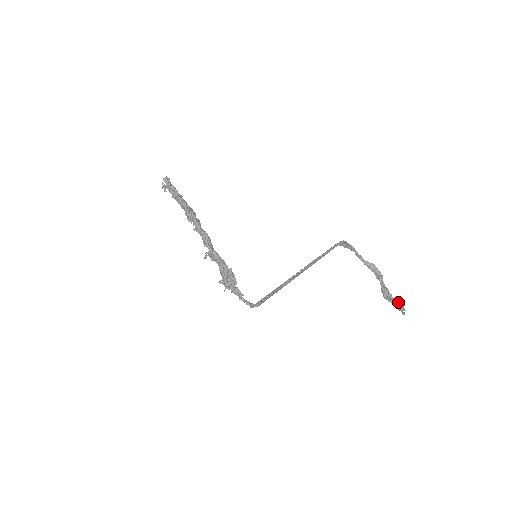
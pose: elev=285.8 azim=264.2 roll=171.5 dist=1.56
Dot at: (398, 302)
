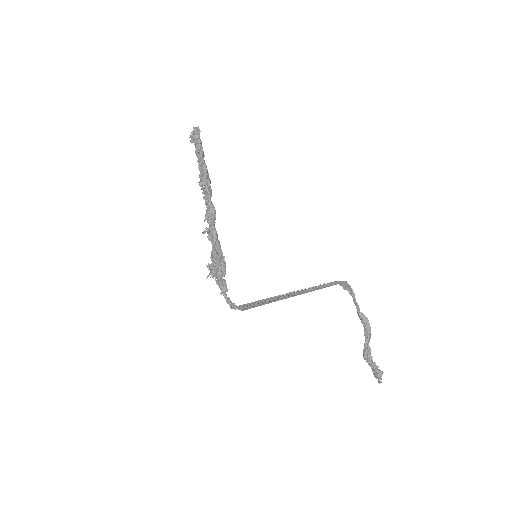
Dot at: (377, 368)
